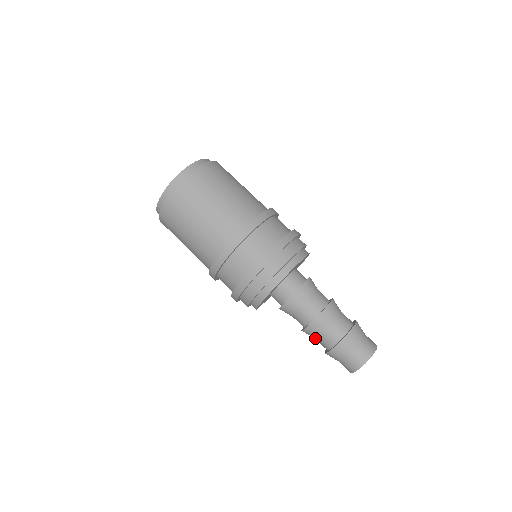
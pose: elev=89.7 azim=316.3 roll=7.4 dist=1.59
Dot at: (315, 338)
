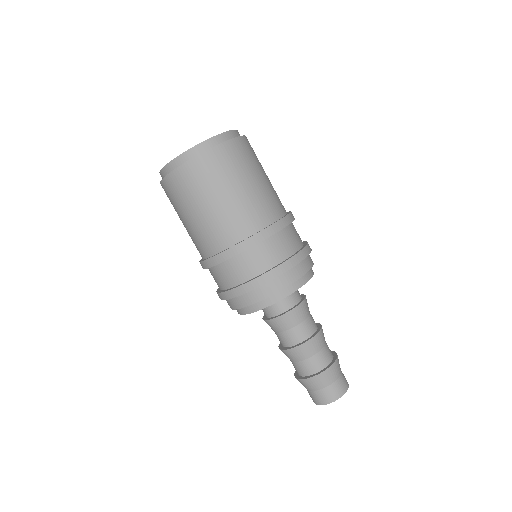
Dot at: occluded
